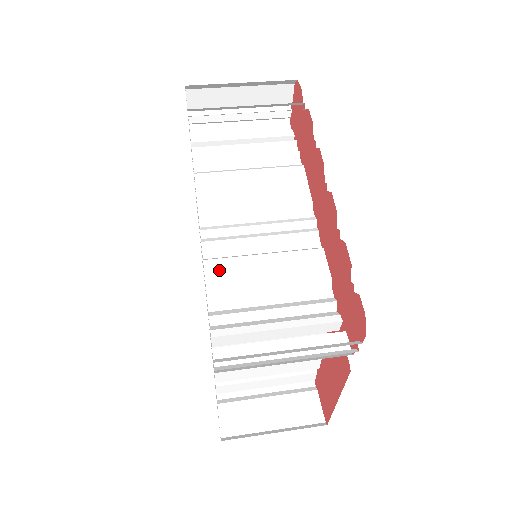
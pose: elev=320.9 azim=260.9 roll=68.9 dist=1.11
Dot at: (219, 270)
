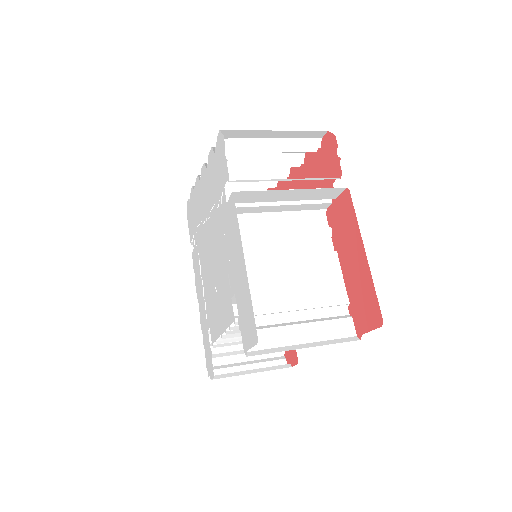
Dot at: occluded
